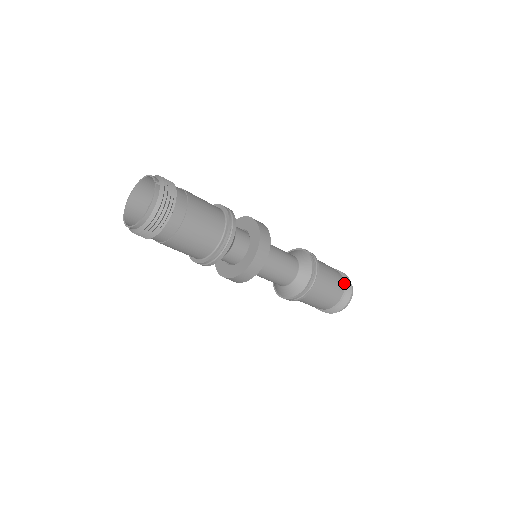
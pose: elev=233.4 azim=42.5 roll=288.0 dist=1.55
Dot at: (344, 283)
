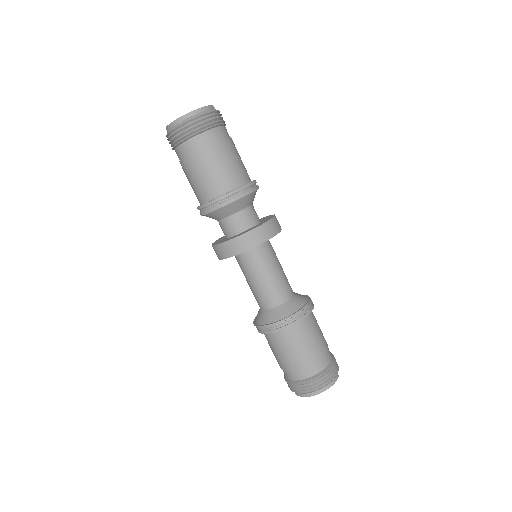
Dot at: (330, 361)
